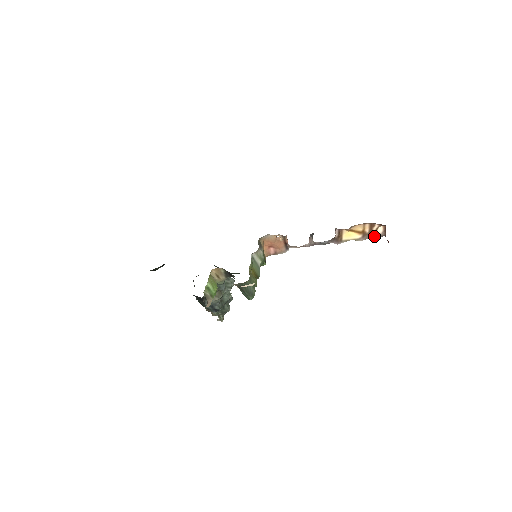
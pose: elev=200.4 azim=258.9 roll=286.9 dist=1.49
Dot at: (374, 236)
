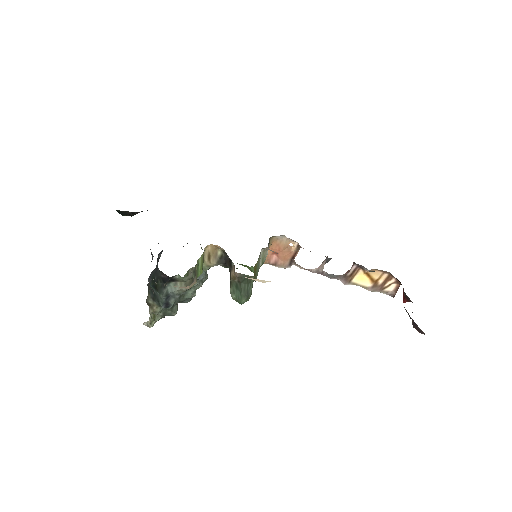
Dot at: (383, 291)
